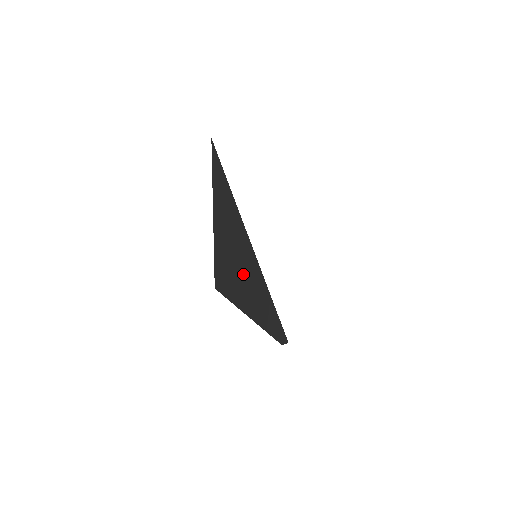
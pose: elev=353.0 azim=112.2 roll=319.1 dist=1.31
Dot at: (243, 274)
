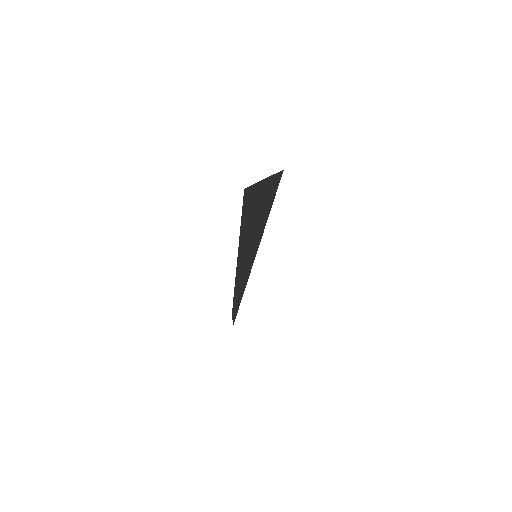
Dot at: occluded
